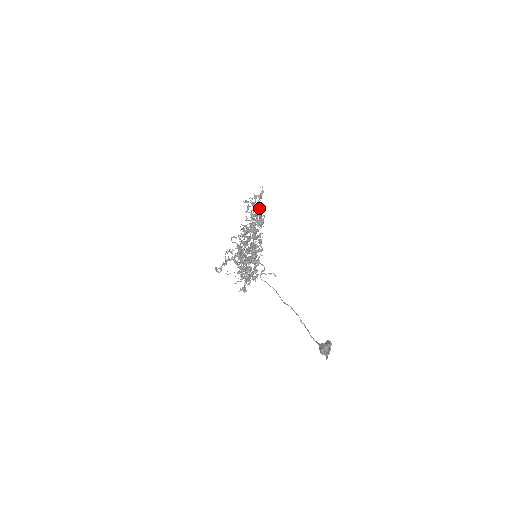
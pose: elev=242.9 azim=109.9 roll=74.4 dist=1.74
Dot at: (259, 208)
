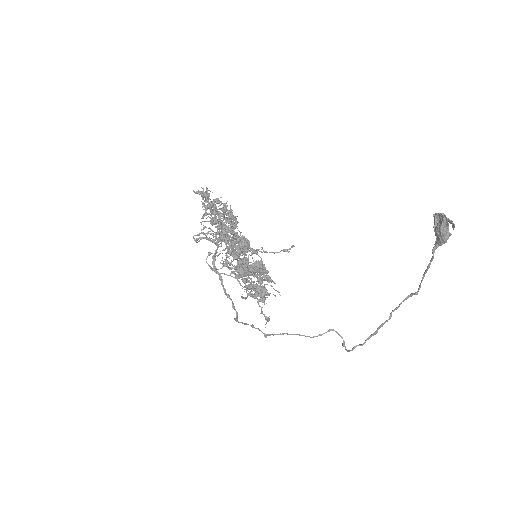
Dot at: occluded
